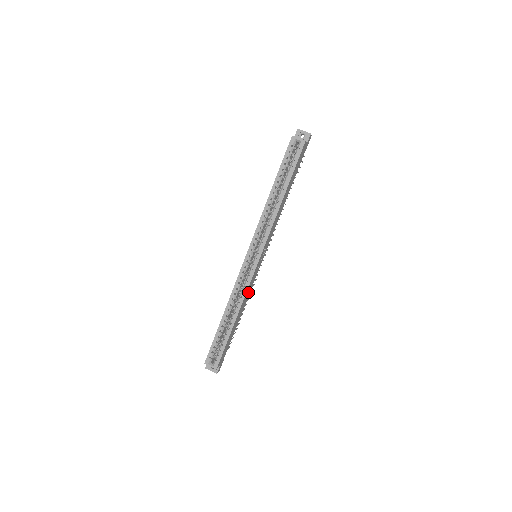
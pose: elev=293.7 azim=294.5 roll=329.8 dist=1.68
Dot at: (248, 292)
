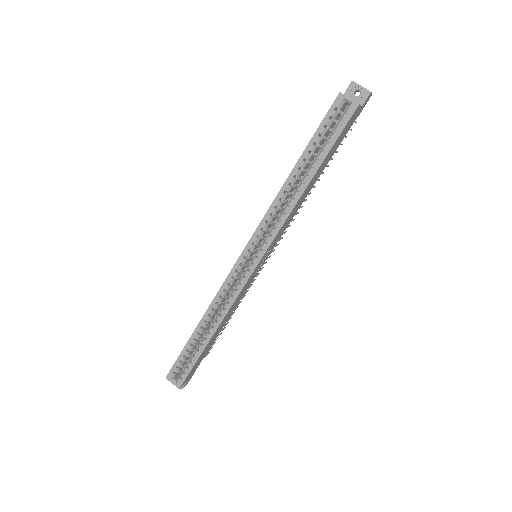
Dot at: (237, 302)
